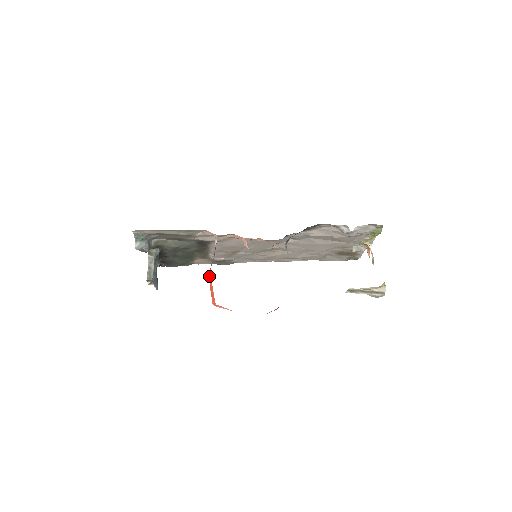
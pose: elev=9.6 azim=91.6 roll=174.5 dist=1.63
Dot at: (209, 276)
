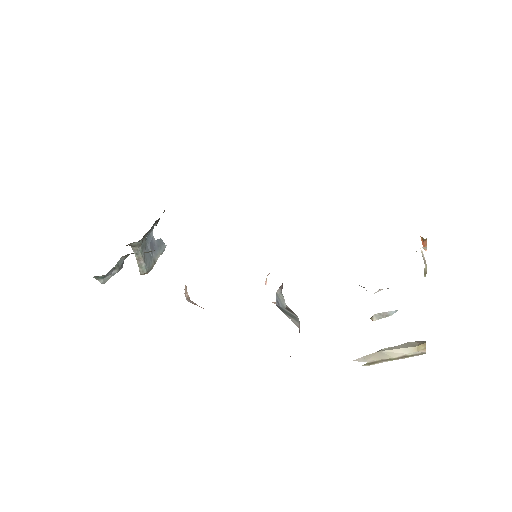
Dot at: occluded
